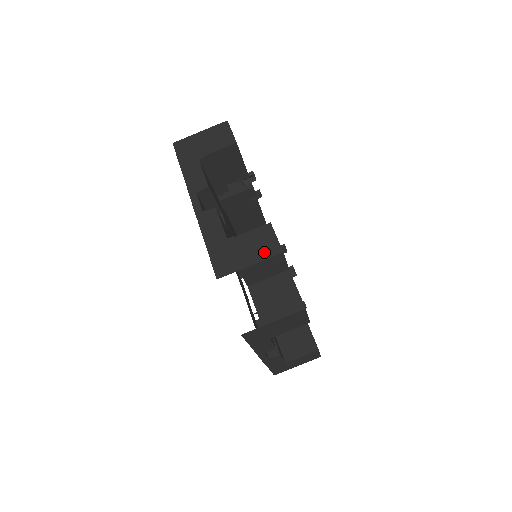
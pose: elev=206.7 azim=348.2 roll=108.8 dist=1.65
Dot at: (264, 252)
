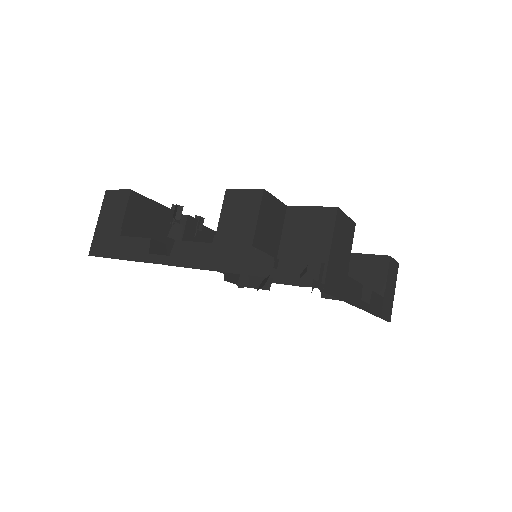
Dot at: (250, 209)
